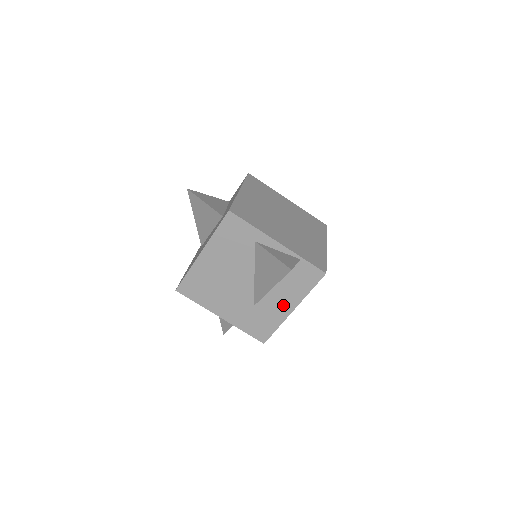
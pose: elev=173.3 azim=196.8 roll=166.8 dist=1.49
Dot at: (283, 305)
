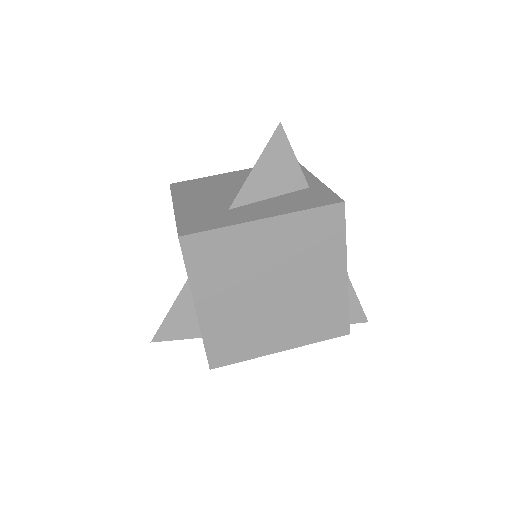
Dot at: occluded
